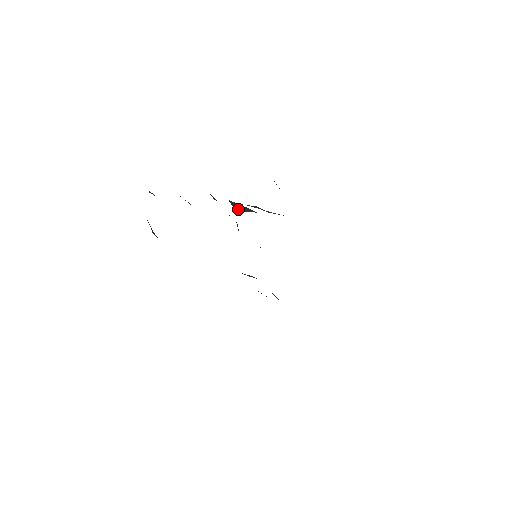
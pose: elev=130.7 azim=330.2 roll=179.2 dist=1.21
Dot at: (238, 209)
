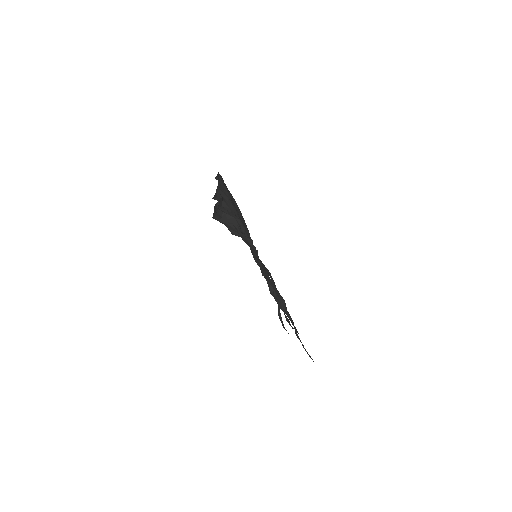
Dot at: occluded
